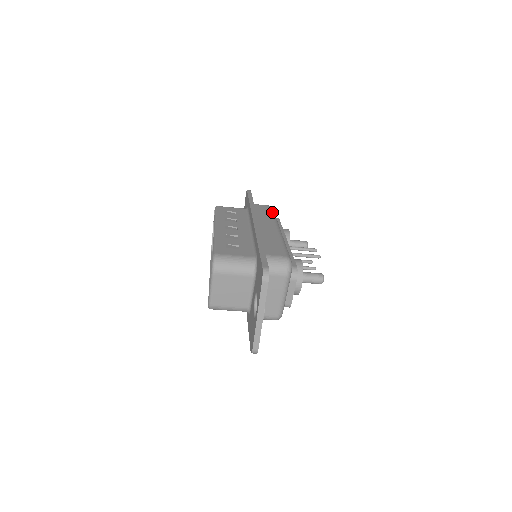
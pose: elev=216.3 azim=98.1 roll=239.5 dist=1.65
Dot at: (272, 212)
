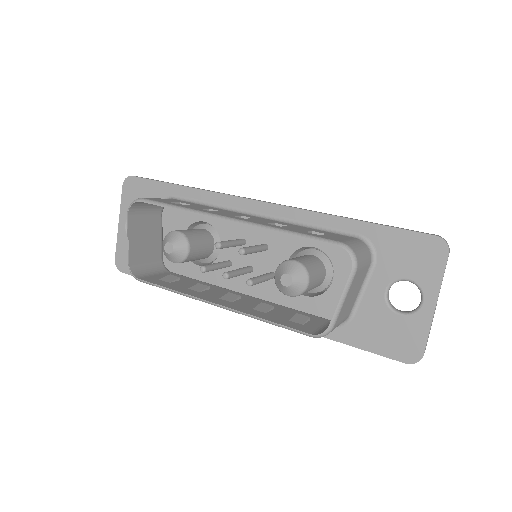
Dot at: occluded
